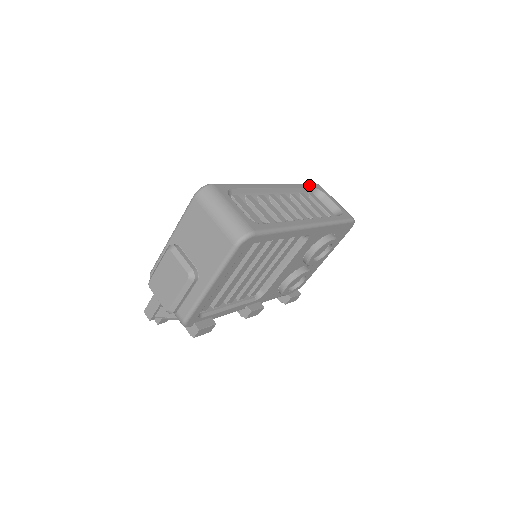
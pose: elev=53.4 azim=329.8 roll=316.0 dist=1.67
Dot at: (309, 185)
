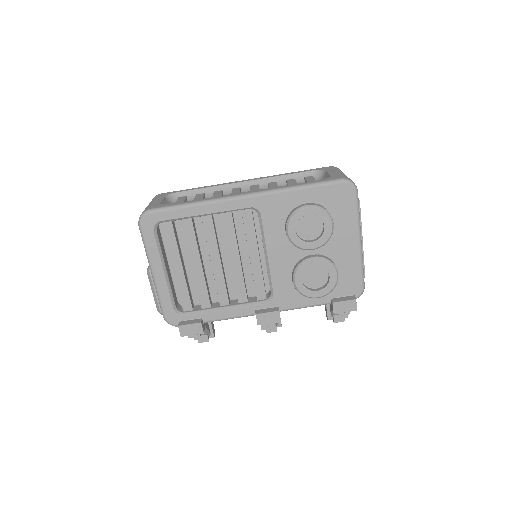
Dot at: (308, 170)
